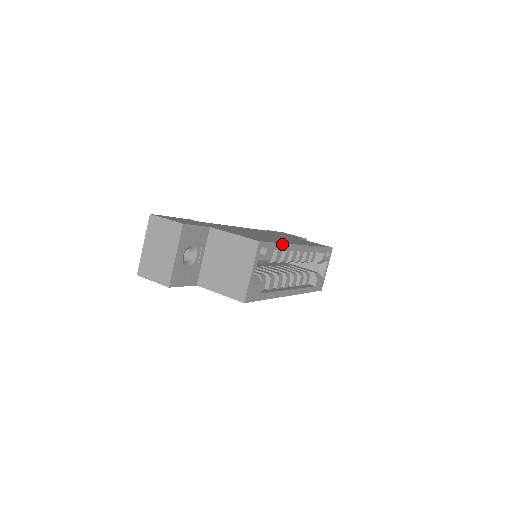
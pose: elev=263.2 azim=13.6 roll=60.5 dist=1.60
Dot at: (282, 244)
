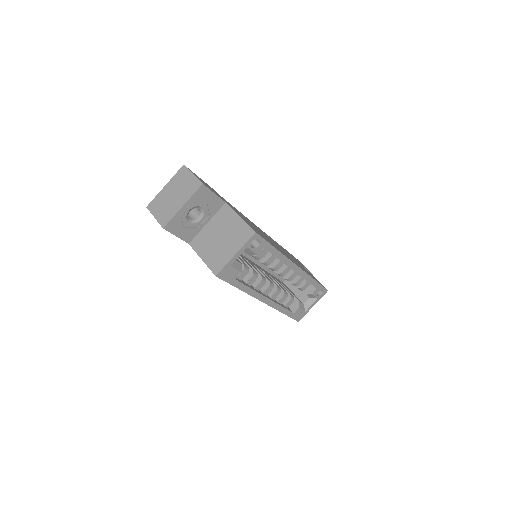
Dot at: (277, 251)
